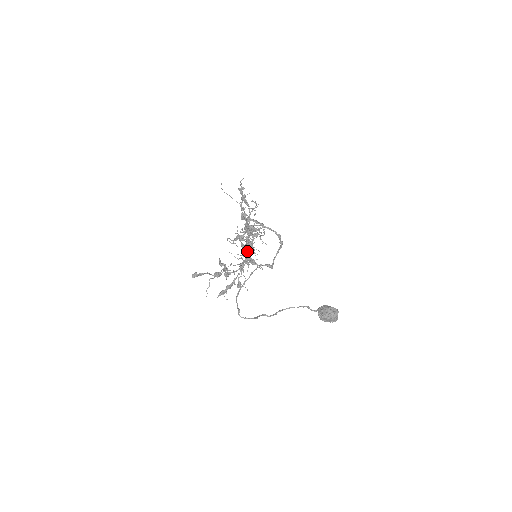
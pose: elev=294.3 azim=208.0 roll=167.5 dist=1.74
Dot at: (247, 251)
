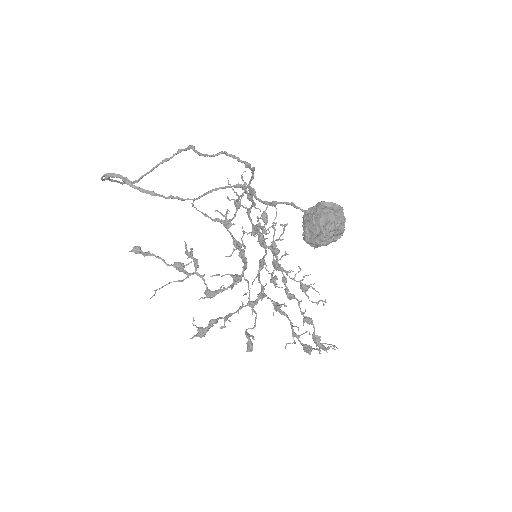
Dot at: (238, 245)
